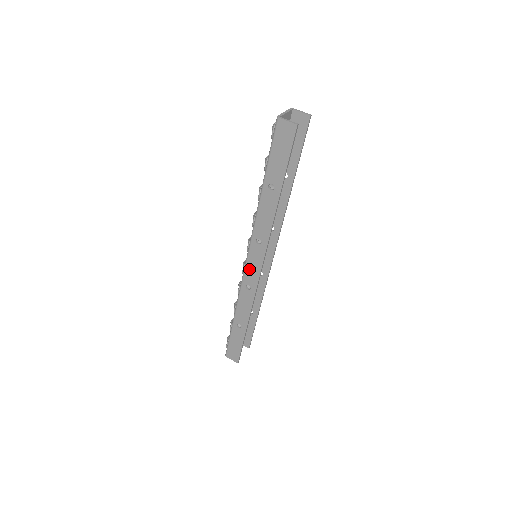
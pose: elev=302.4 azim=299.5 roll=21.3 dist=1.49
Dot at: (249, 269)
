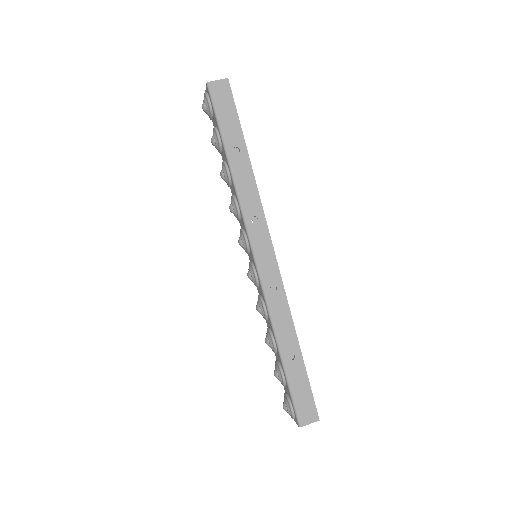
Dot at: (262, 263)
